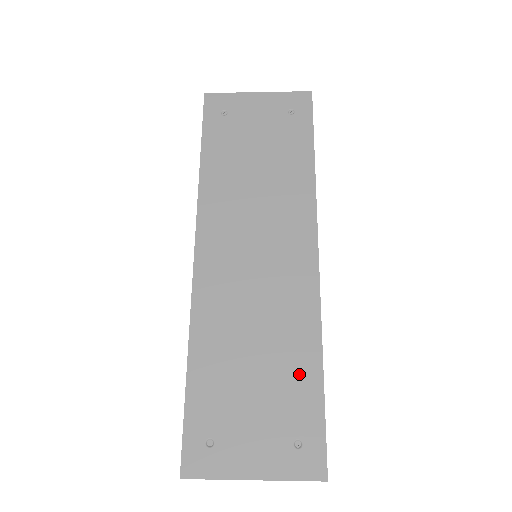
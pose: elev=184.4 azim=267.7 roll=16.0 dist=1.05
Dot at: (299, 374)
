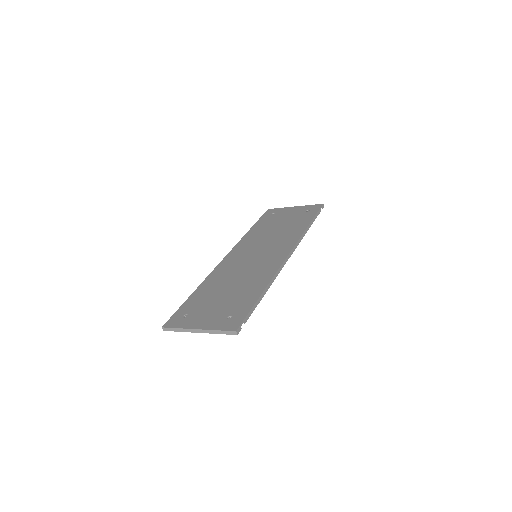
Dot at: (249, 293)
